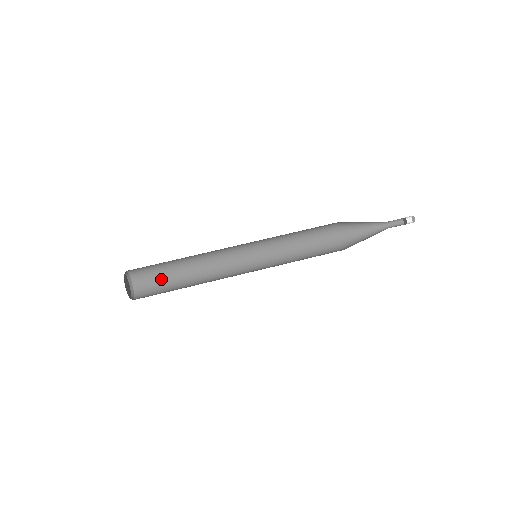
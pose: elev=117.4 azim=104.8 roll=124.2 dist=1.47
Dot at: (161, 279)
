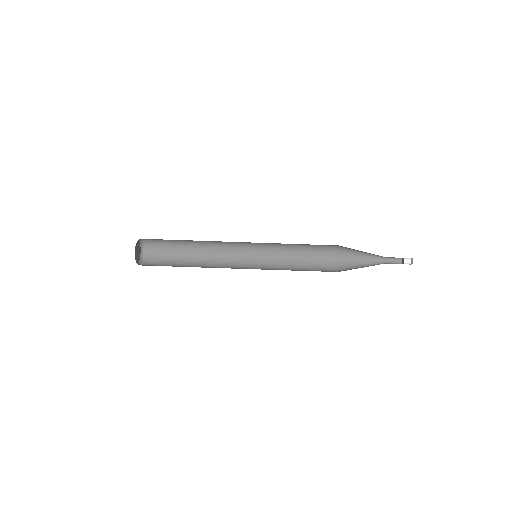
Dot at: (169, 253)
